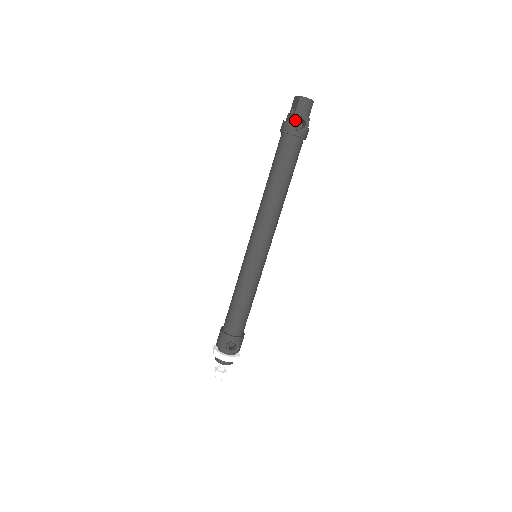
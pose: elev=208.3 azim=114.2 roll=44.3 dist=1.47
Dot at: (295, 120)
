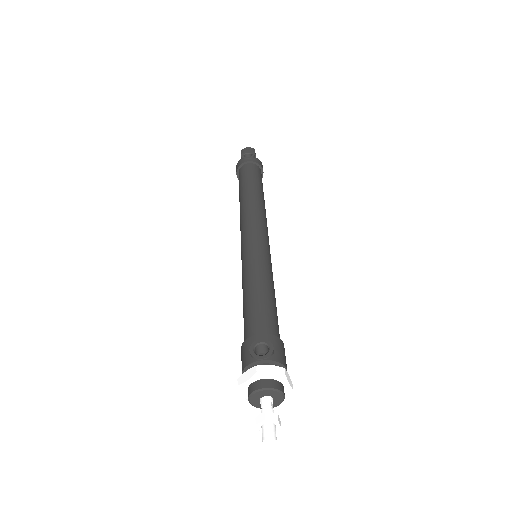
Dot at: (241, 157)
